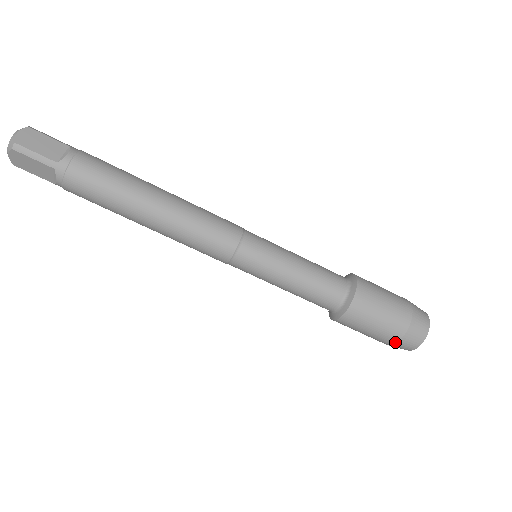
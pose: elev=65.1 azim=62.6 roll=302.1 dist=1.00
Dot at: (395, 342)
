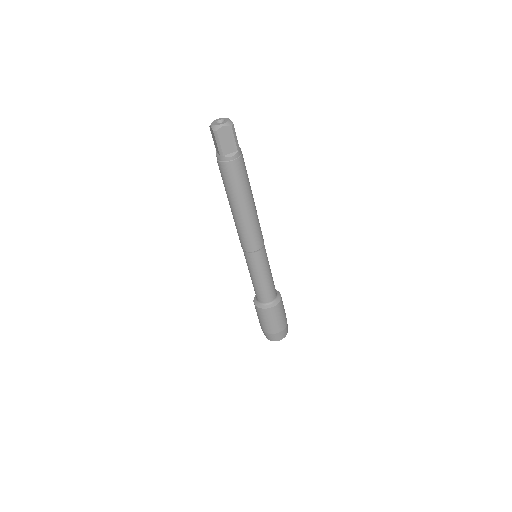
Dot at: (262, 329)
